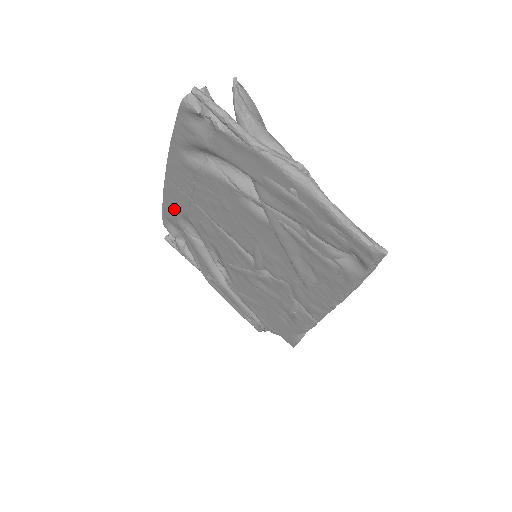
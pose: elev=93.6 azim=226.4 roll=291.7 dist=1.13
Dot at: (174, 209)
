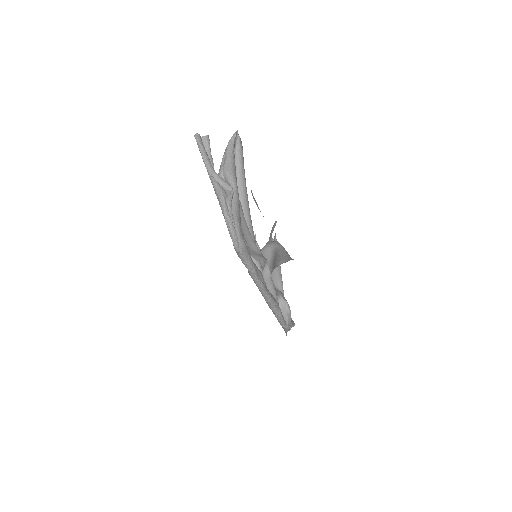
Dot at: occluded
